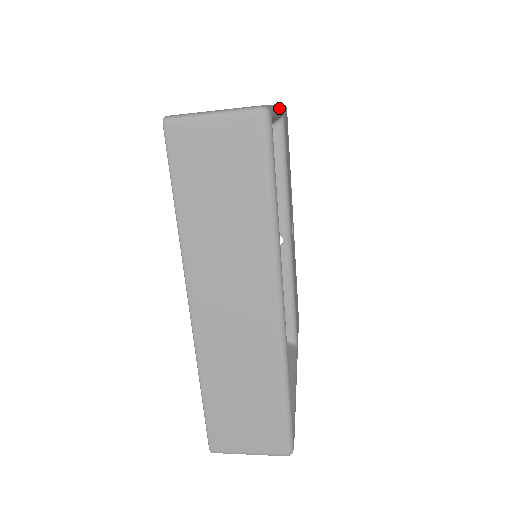
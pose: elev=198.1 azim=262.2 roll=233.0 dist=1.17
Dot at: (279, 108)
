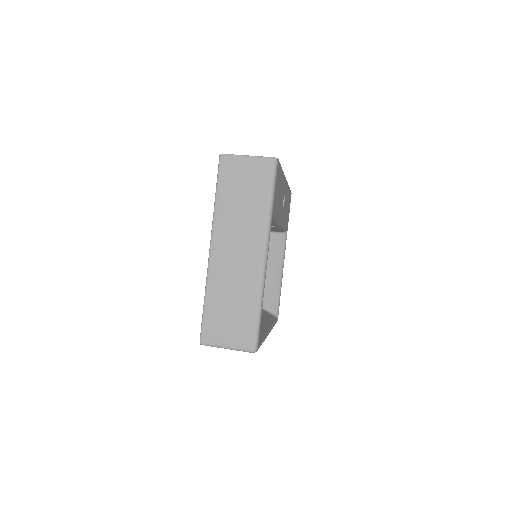
Dot at: occluded
